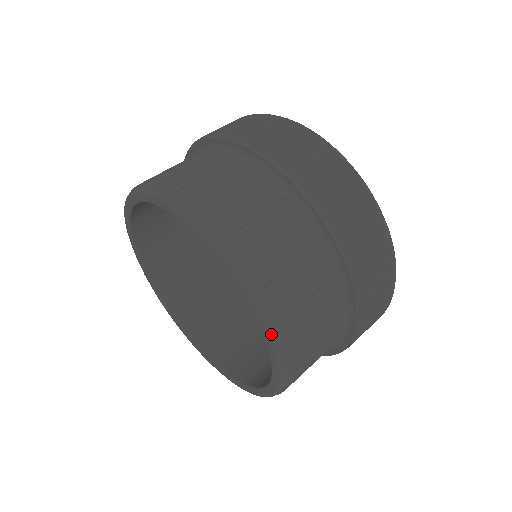
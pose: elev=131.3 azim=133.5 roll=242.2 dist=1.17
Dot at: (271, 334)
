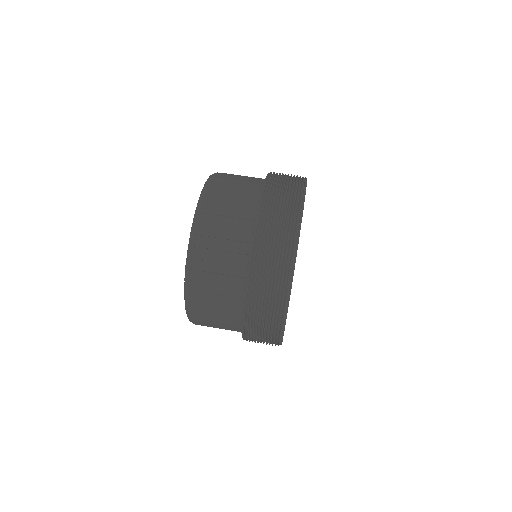
Dot at: (186, 271)
